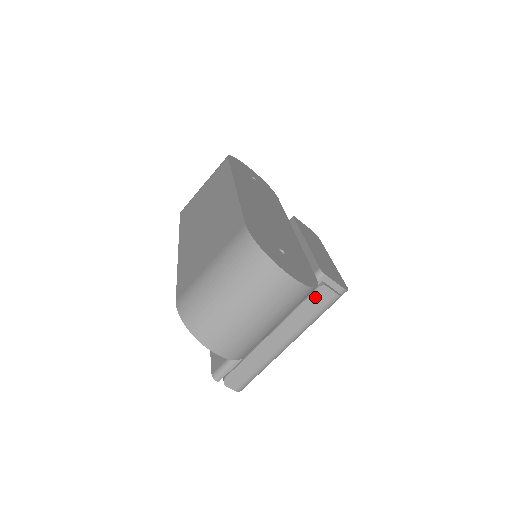
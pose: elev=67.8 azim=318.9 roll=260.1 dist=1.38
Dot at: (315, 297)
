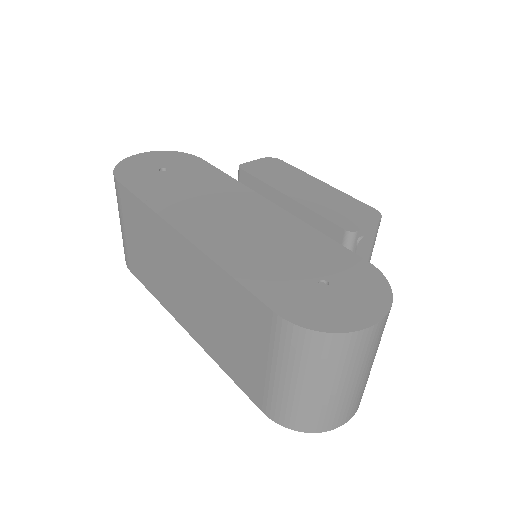
Dot at: (359, 254)
